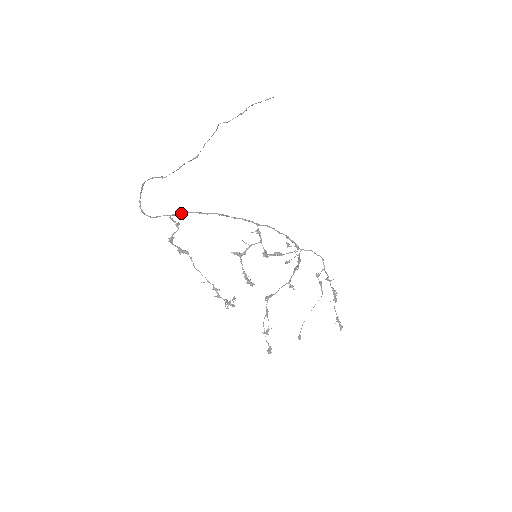
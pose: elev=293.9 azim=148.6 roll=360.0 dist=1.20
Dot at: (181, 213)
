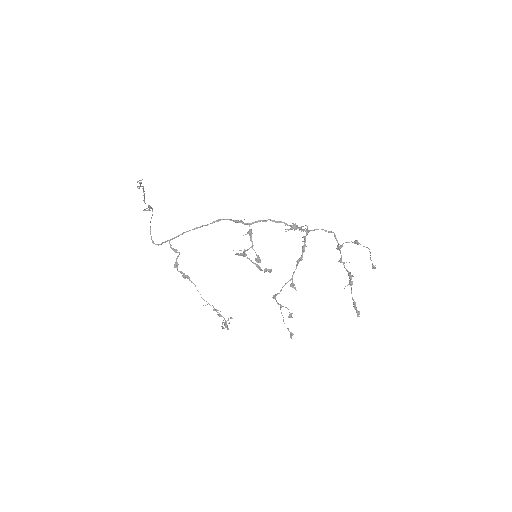
Dot at: (177, 236)
